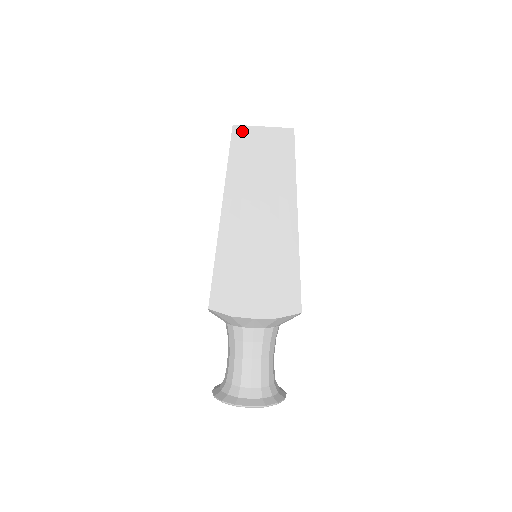
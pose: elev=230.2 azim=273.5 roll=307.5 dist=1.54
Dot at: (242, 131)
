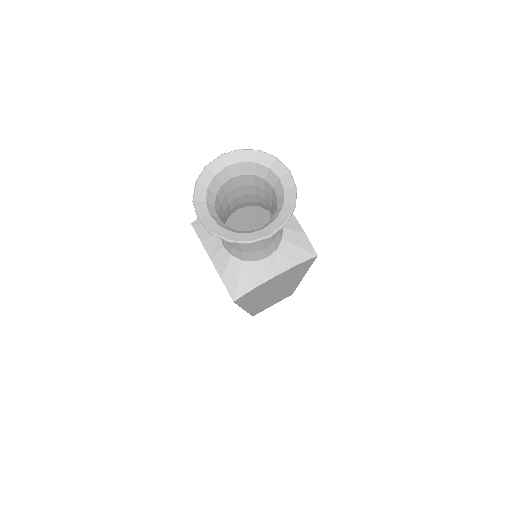
Dot at: occluded
